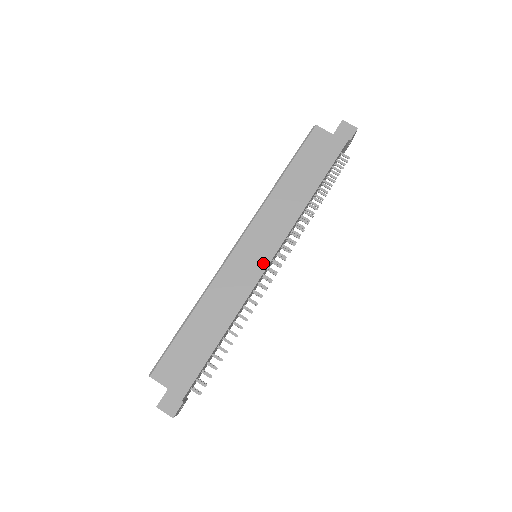
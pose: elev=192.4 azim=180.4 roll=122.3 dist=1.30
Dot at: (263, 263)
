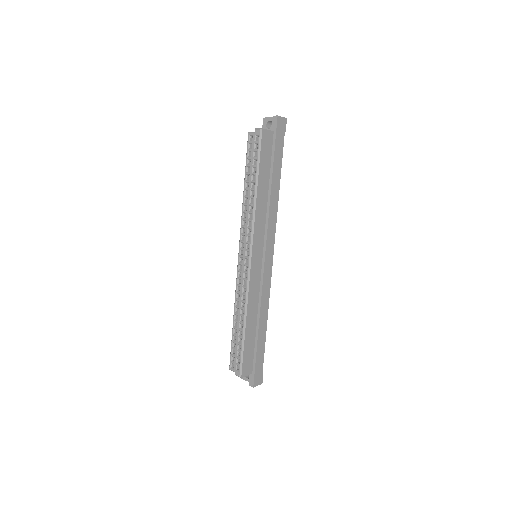
Dot at: (270, 261)
